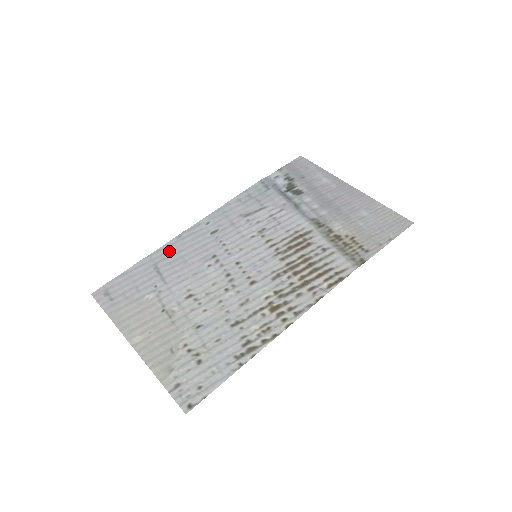
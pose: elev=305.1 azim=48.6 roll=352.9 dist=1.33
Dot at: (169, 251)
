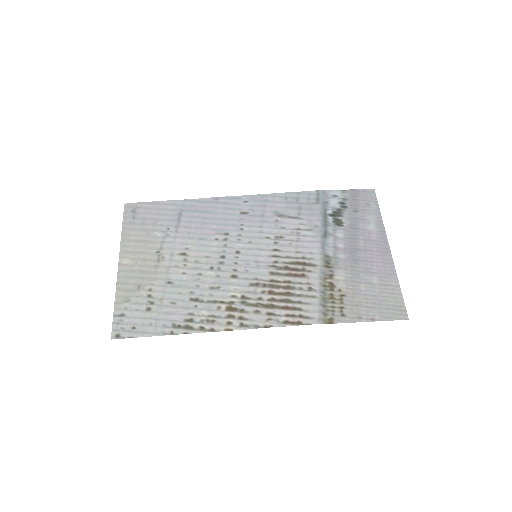
Dot at: (200, 206)
